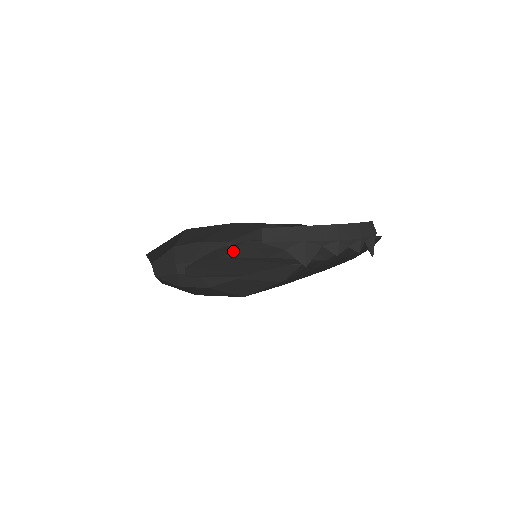
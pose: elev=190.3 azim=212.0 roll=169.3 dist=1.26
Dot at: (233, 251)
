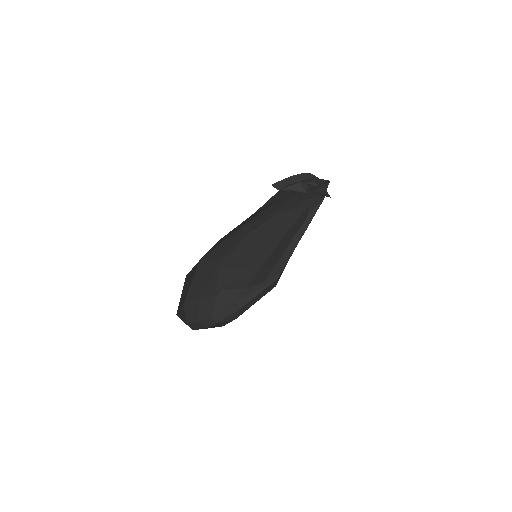
Dot at: (251, 230)
